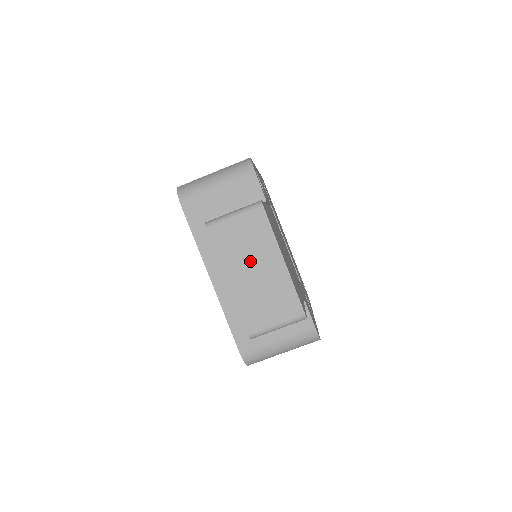
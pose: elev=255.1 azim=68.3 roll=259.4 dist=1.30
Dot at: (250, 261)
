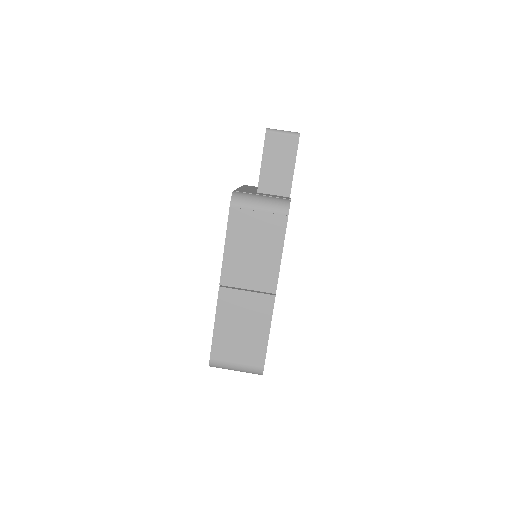
Dot at: occluded
